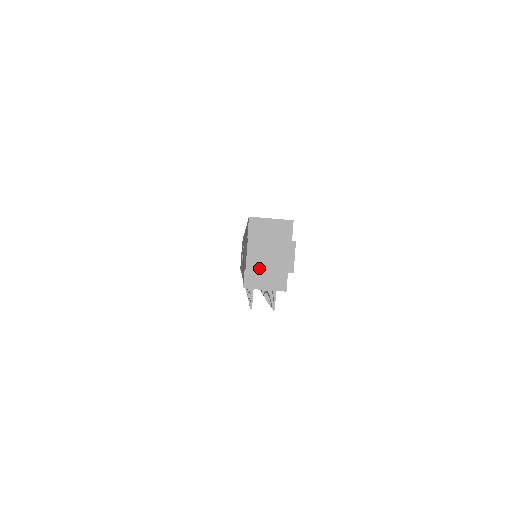
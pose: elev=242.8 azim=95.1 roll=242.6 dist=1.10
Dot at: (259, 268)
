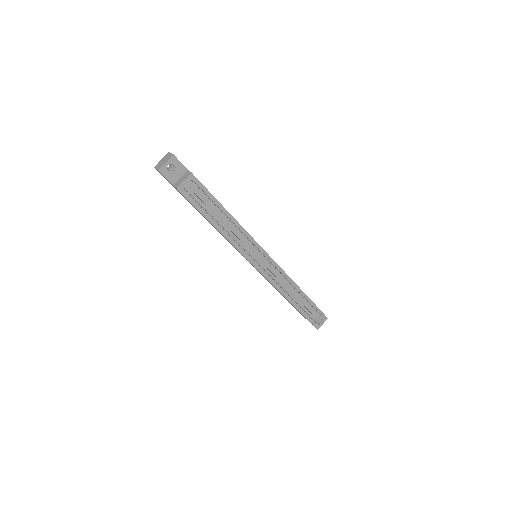
Dot at: (162, 166)
